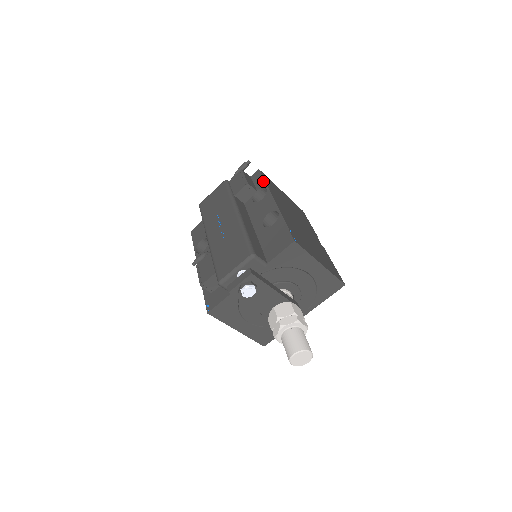
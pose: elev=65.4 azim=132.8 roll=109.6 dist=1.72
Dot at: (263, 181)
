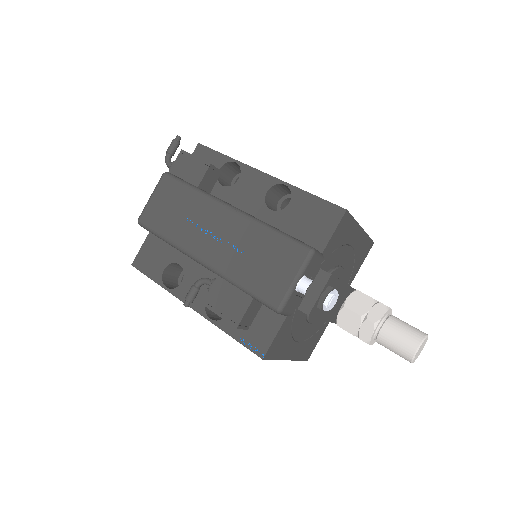
Dot at: (221, 155)
